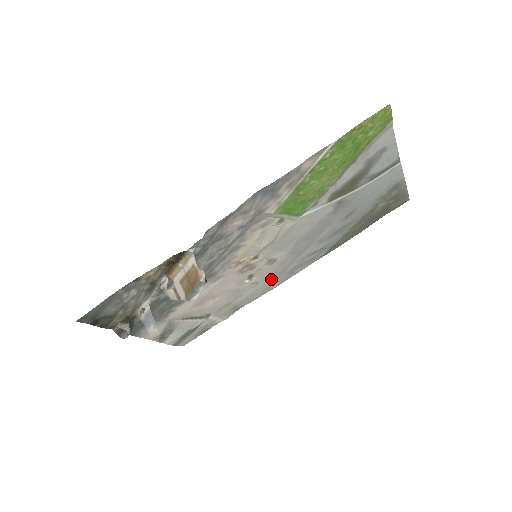
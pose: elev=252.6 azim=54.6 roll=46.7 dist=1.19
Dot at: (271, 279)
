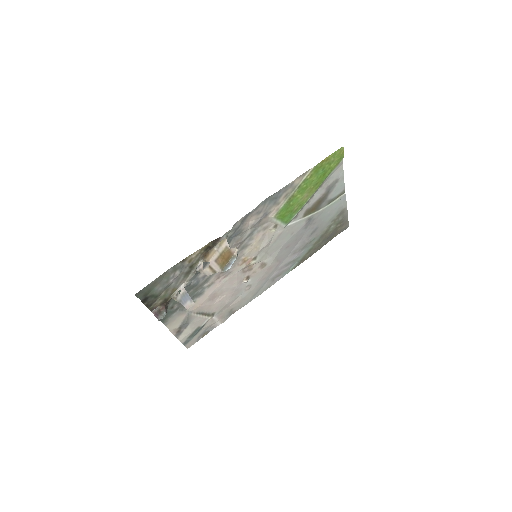
Dot at: (259, 284)
